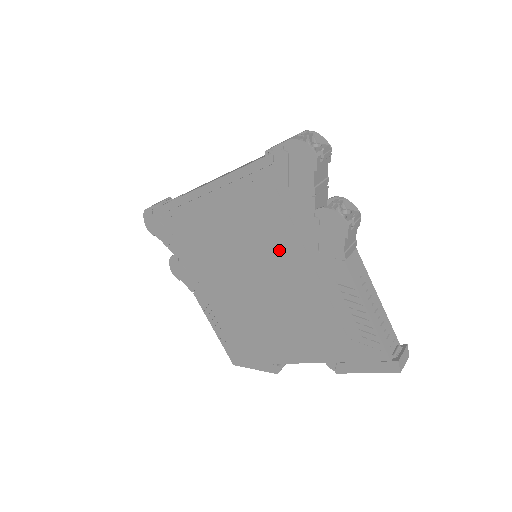
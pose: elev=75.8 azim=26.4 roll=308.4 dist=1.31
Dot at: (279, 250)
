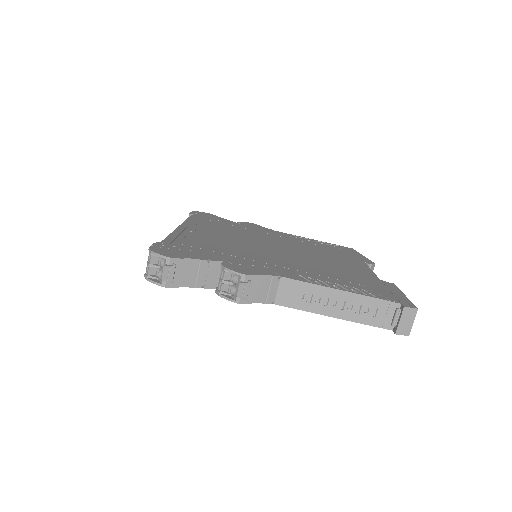
Dot at: occluded
